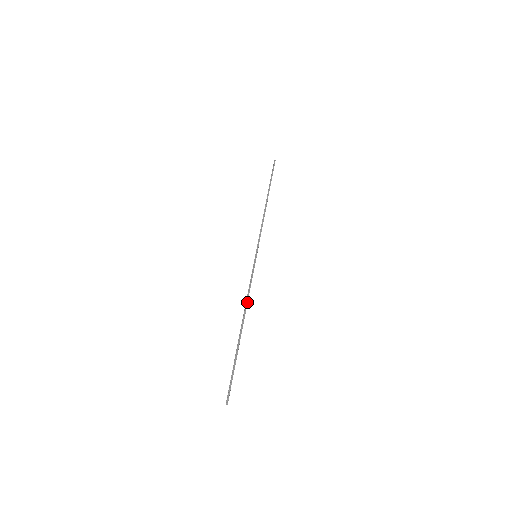
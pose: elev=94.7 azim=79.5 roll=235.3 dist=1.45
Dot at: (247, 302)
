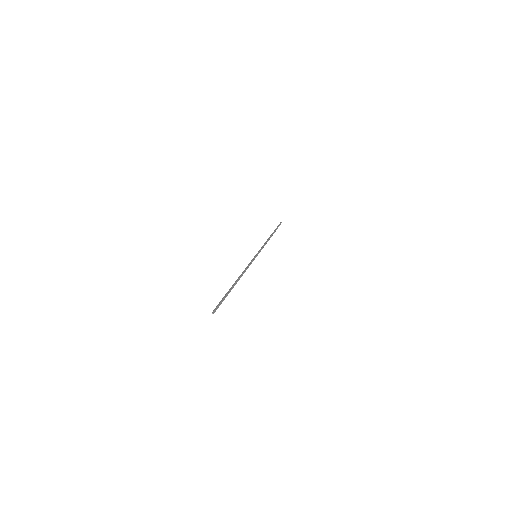
Dot at: occluded
